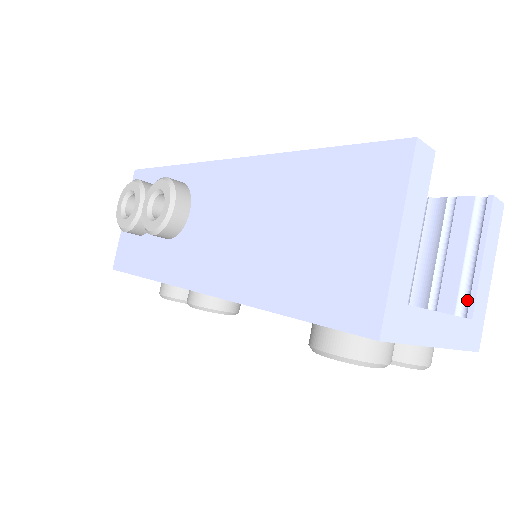
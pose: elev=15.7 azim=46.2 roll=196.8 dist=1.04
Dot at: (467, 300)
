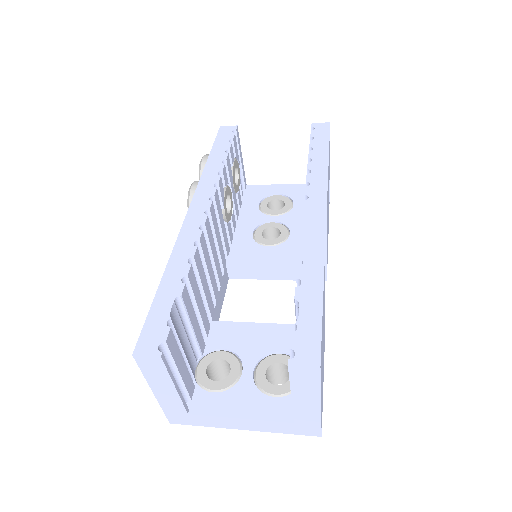
Dot at: occluded
